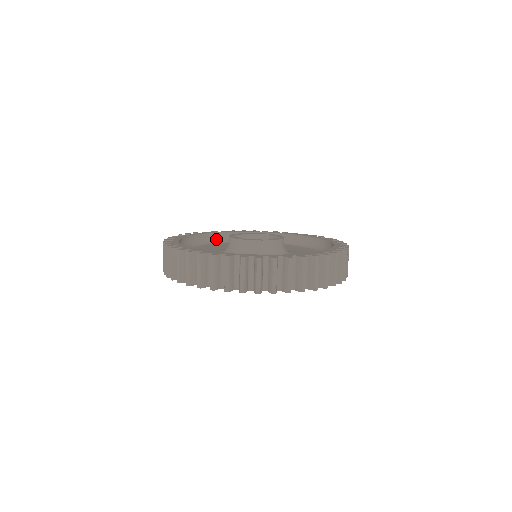
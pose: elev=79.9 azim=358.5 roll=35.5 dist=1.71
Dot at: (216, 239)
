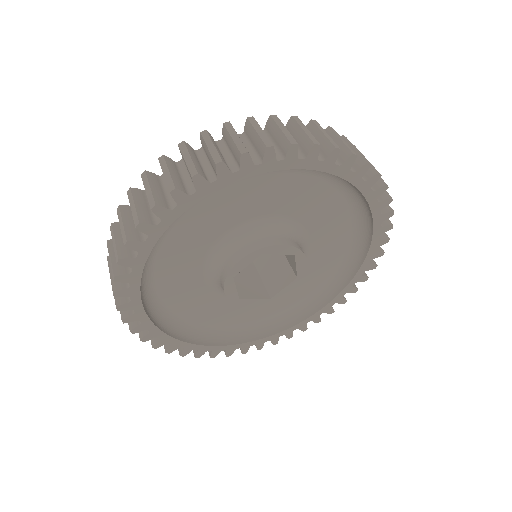
Dot at: occluded
